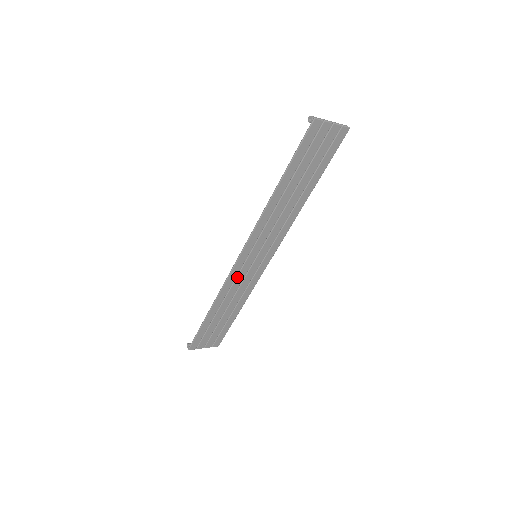
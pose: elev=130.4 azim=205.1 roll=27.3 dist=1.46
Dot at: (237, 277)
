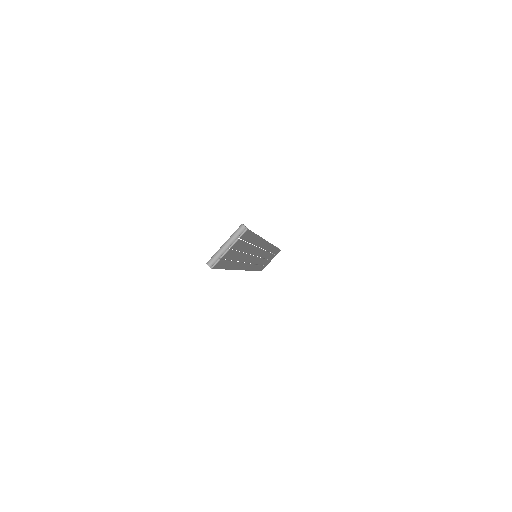
Dot at: (254, 263)
